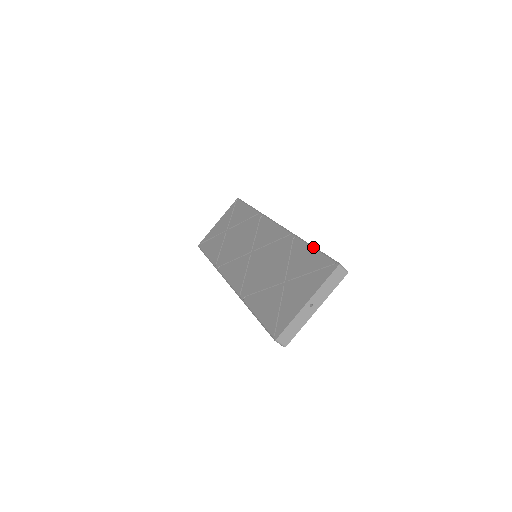
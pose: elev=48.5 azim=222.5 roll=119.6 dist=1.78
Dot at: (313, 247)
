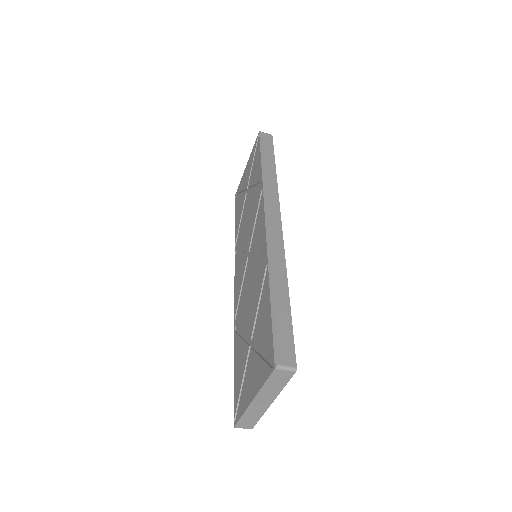
Dot at: (270, 304)
